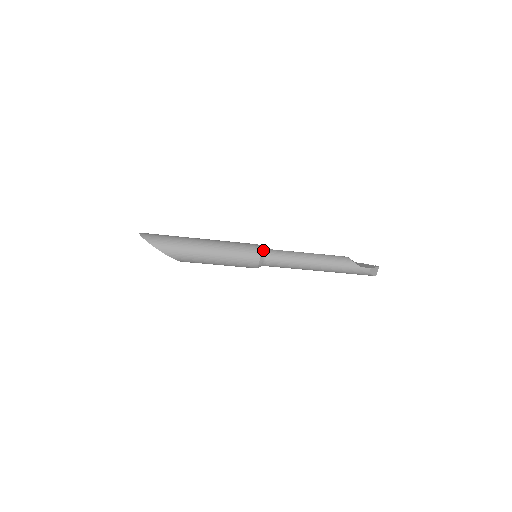
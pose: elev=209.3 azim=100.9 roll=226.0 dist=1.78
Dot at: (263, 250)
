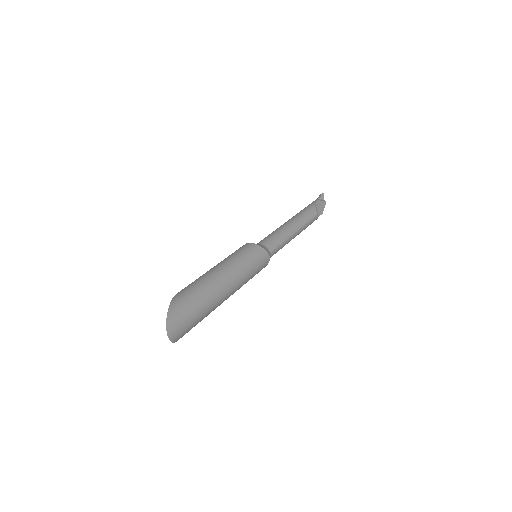
Dot at: (269, 259)
